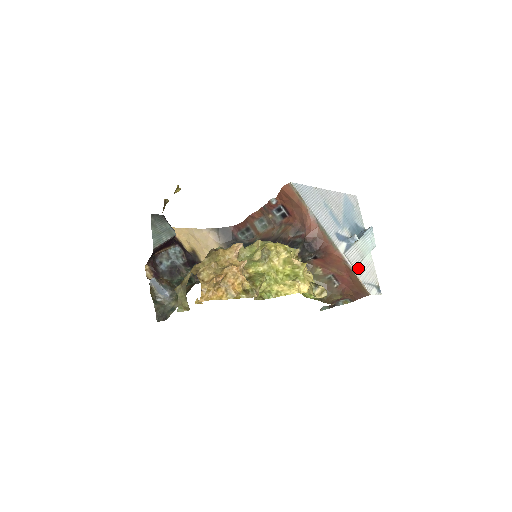
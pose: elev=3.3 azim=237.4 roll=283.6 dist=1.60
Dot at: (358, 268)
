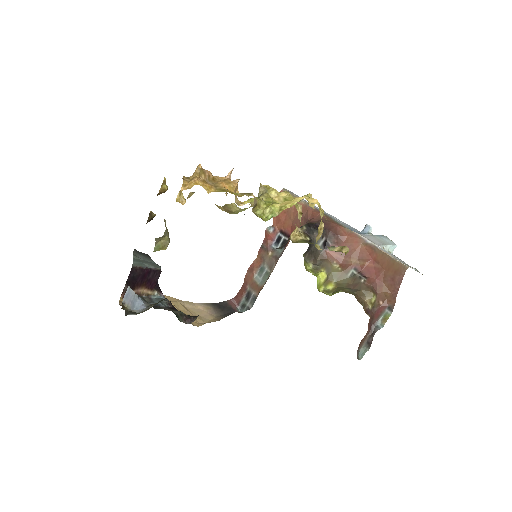
Dot at: (382, 249)
